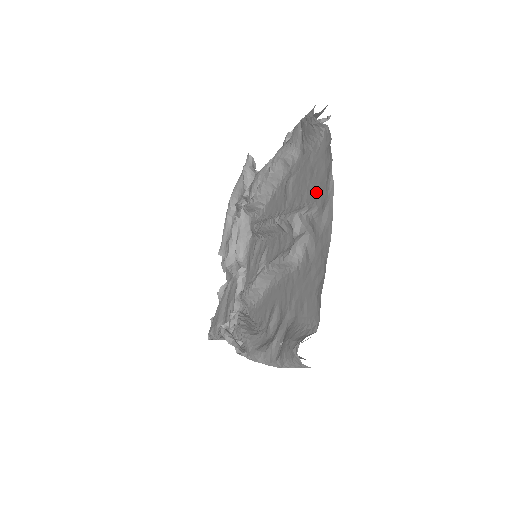
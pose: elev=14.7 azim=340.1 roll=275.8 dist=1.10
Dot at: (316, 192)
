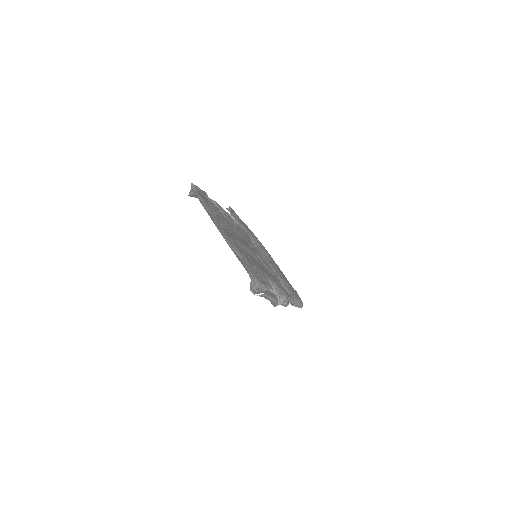
Dot at: occluded
